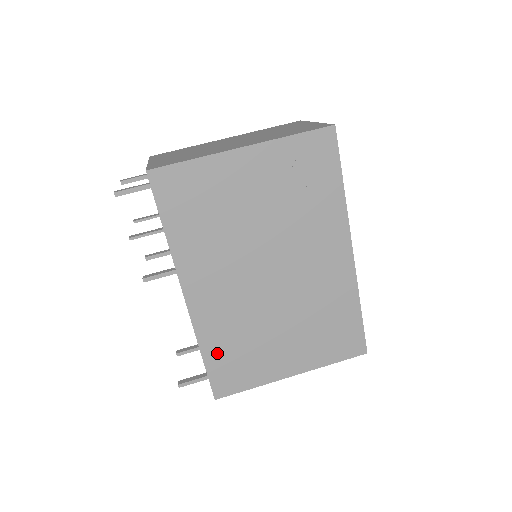
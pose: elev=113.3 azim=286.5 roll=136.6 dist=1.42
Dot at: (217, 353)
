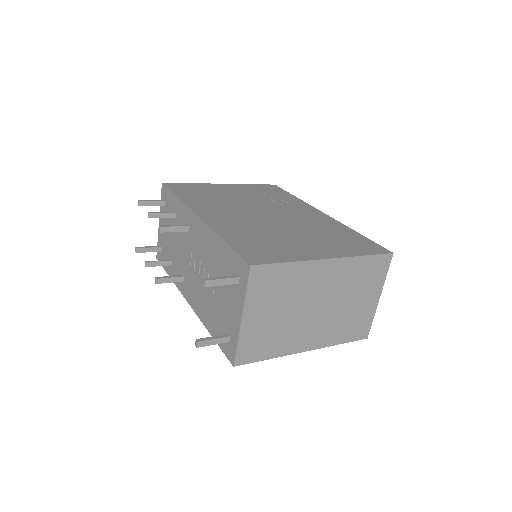
Dot at: (239, 240)
